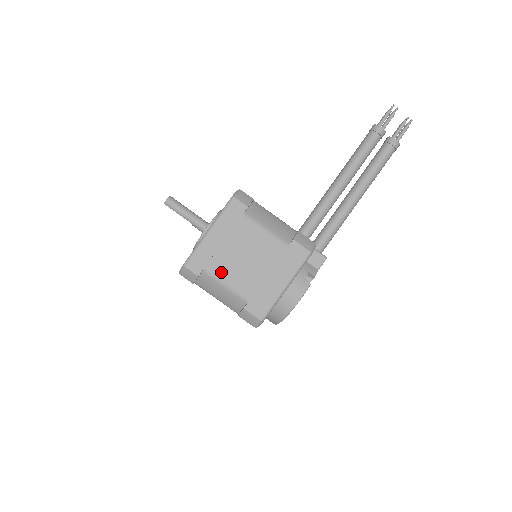
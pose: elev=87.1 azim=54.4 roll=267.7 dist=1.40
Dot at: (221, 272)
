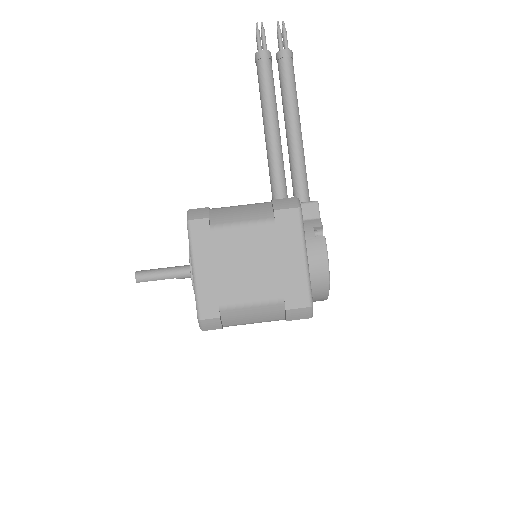
Dot at: (237, 296)
